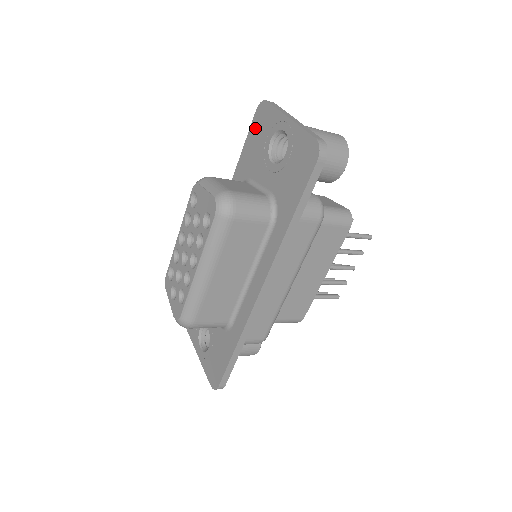
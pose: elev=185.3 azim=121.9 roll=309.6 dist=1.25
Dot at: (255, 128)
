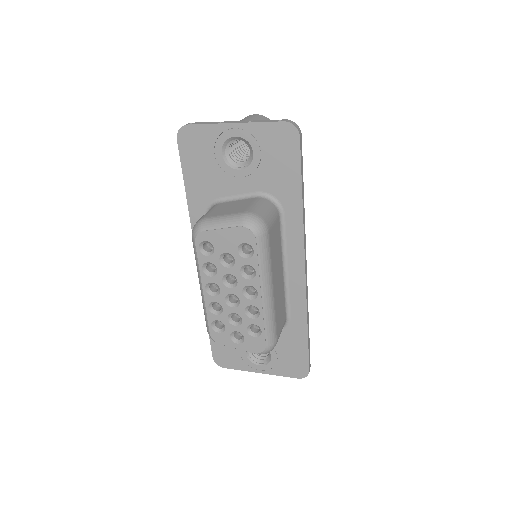
Dot at: (189, 155)
